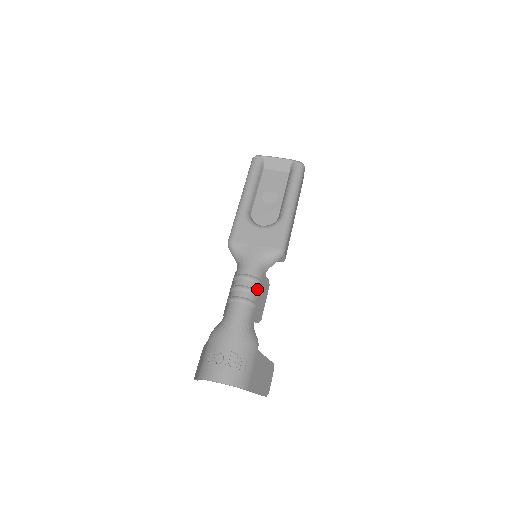
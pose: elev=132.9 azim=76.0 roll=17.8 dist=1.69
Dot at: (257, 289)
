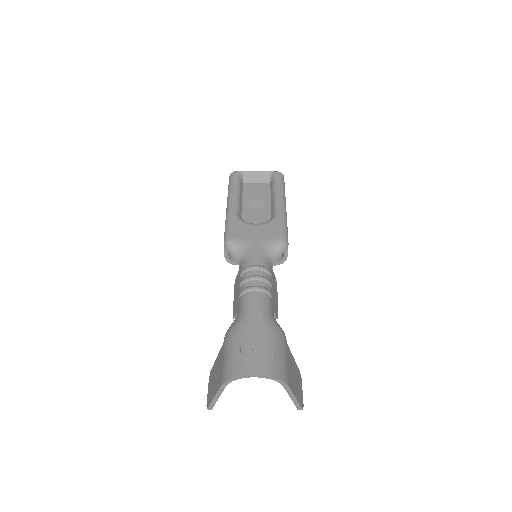
Dot at: (269, 279)
